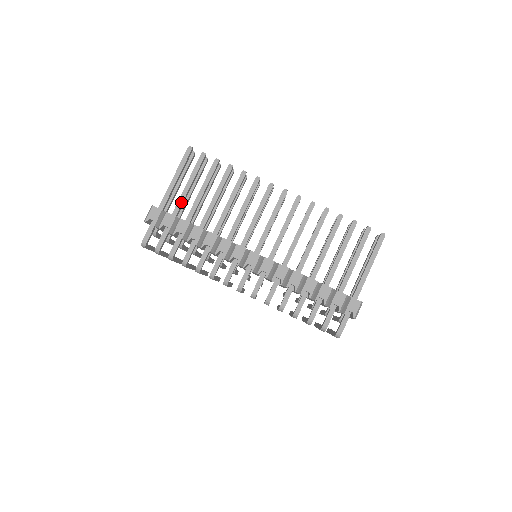
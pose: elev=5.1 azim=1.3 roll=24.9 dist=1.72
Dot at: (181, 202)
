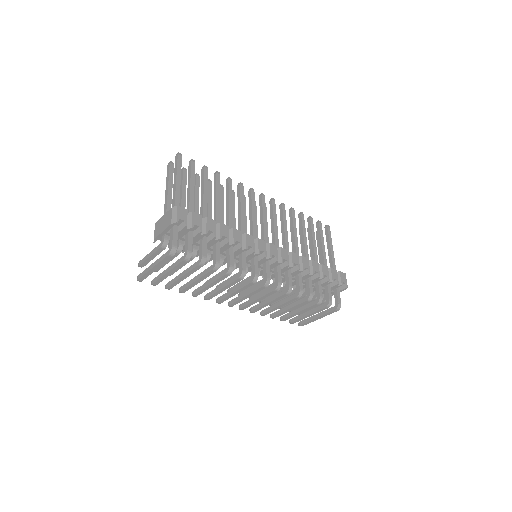
Dot at: (192, 205)
